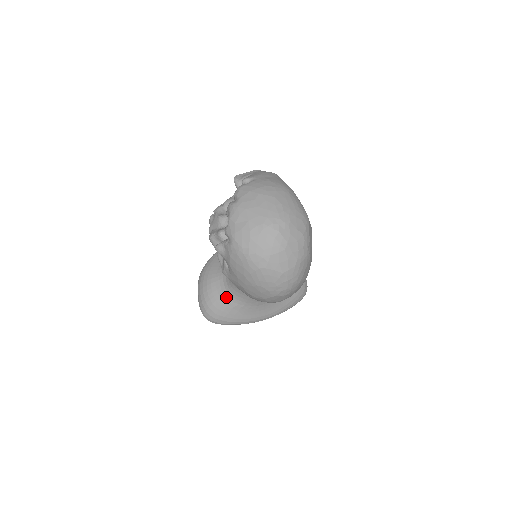
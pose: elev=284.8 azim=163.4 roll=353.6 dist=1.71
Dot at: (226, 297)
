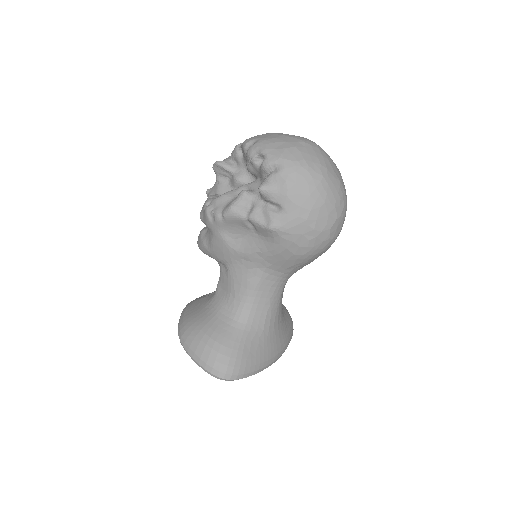
Dot at: (239, 329)
